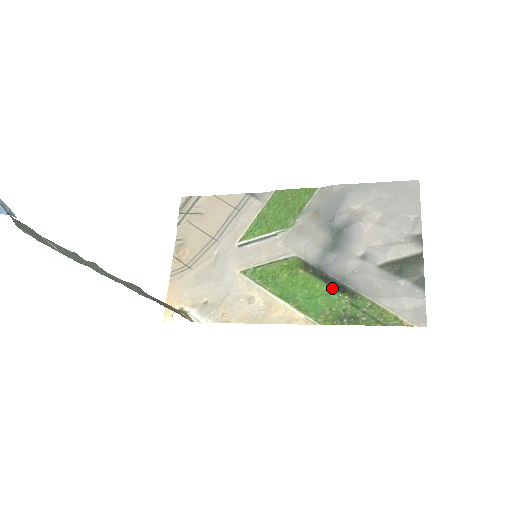
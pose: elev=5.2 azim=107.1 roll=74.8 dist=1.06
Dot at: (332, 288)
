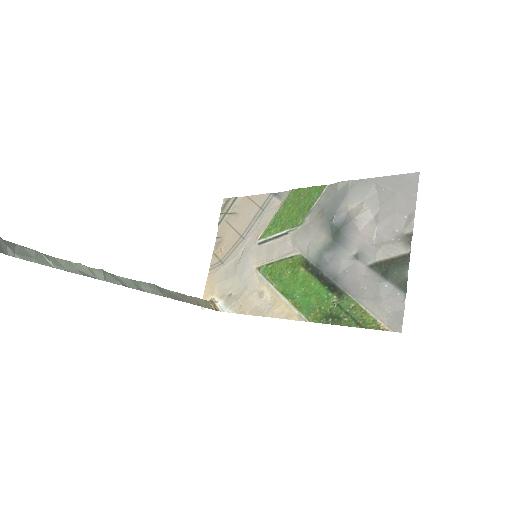
Dot at: (324, 287)
